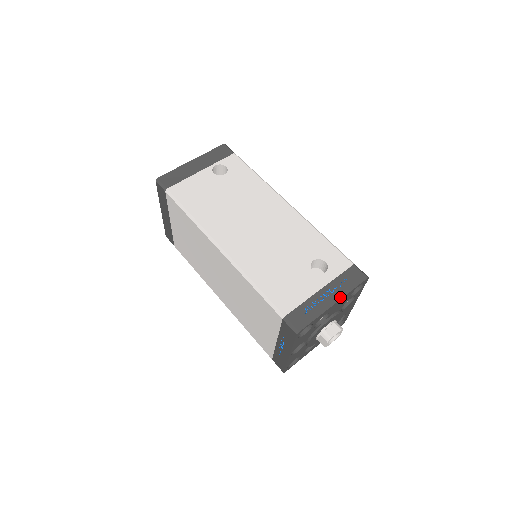
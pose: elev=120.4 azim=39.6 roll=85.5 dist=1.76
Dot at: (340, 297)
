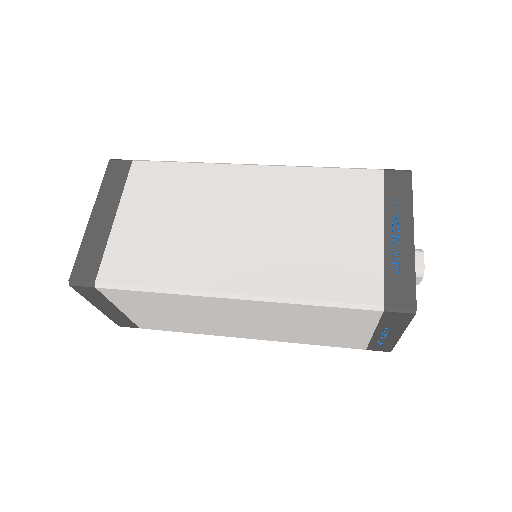
Dot at: occluded
